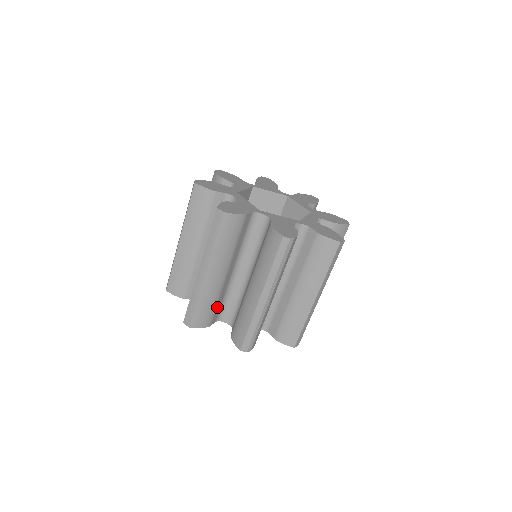
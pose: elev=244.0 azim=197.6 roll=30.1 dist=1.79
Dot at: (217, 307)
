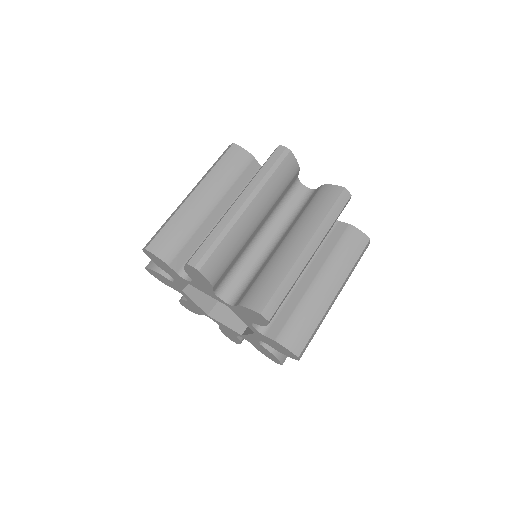
Dot at: (187, 247)
